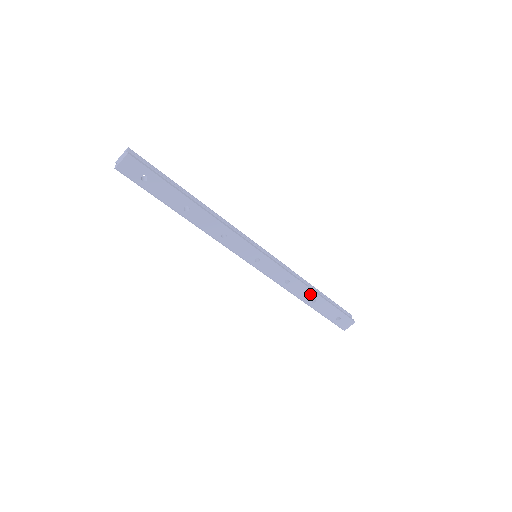
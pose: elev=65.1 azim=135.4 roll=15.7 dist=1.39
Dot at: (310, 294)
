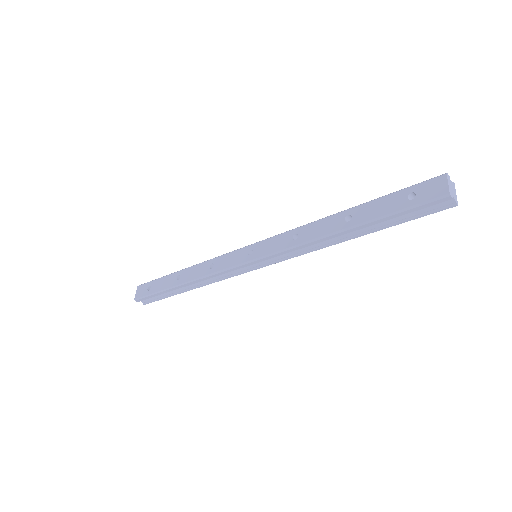
Dot at: (334, 219)
